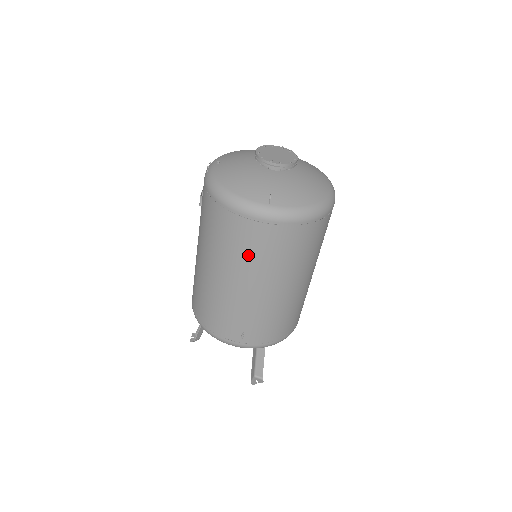
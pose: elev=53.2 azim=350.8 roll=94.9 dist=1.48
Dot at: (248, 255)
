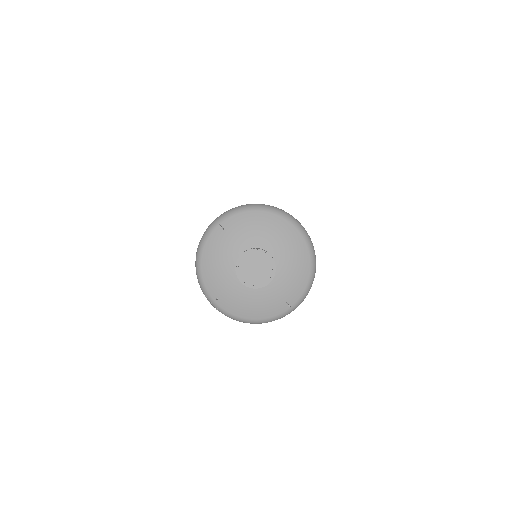
Dot at: occluded
